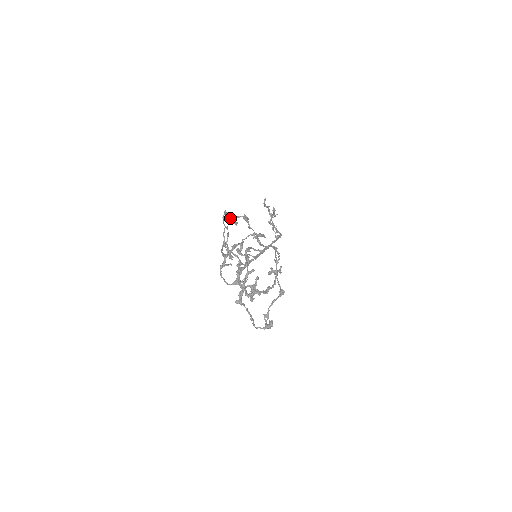
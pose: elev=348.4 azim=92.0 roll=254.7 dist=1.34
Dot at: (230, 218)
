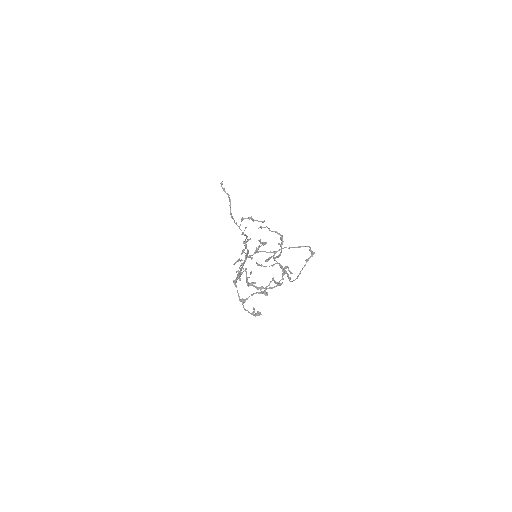
Dot at: (274, 231)
